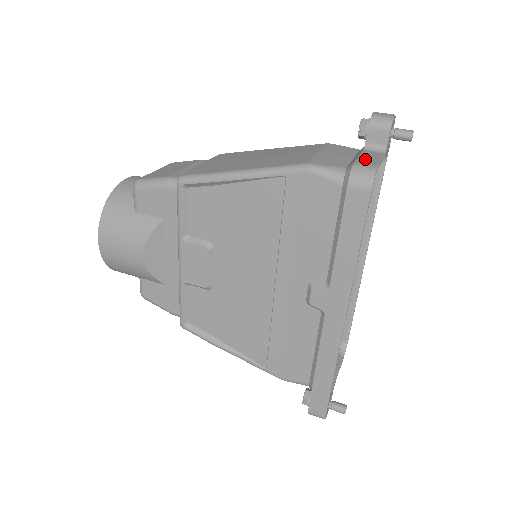
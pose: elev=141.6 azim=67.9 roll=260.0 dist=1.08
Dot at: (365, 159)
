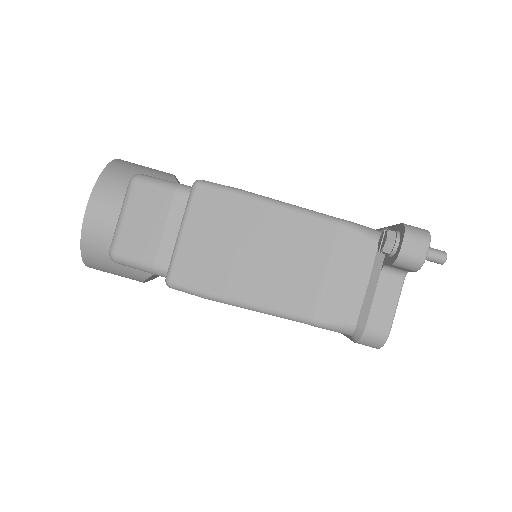
Dot at: (379, 311)
